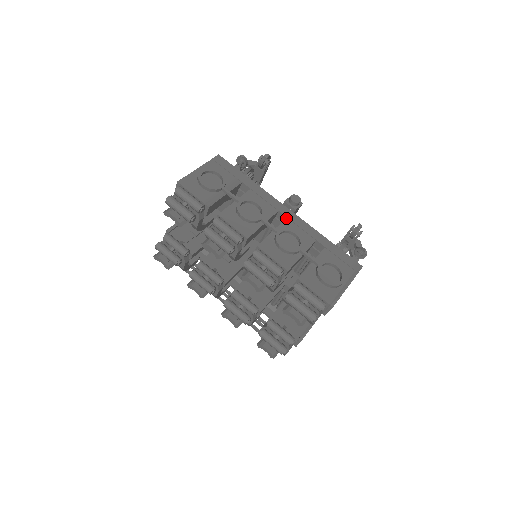
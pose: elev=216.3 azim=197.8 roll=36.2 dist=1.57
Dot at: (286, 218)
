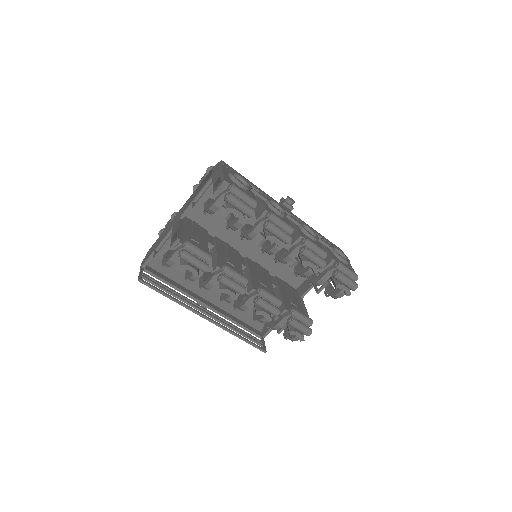
Dot at: (291, 215)
